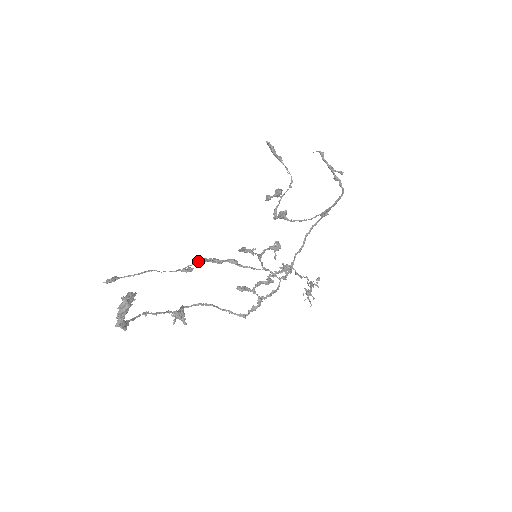
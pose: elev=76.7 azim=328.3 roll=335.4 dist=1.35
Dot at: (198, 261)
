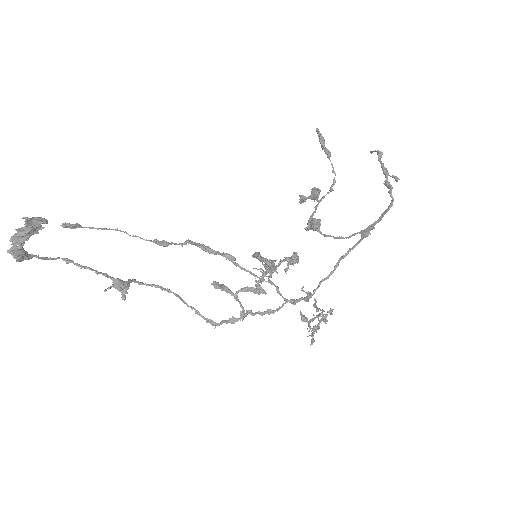
Dot at: (185, 242)
